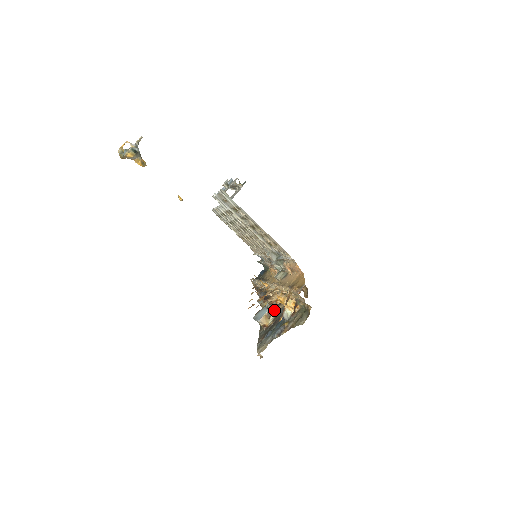
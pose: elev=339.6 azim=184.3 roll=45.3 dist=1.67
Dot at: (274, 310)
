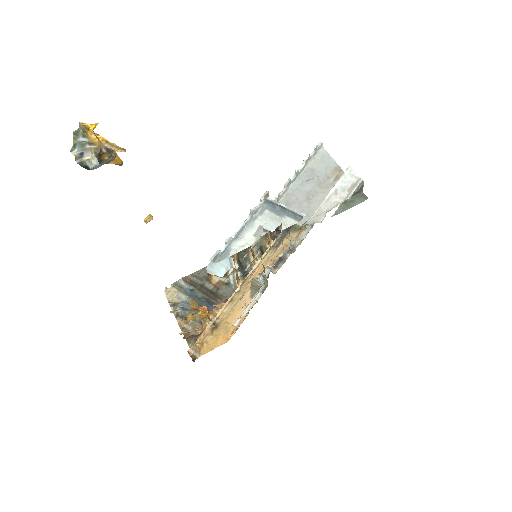
Dot at: (238, 273)
